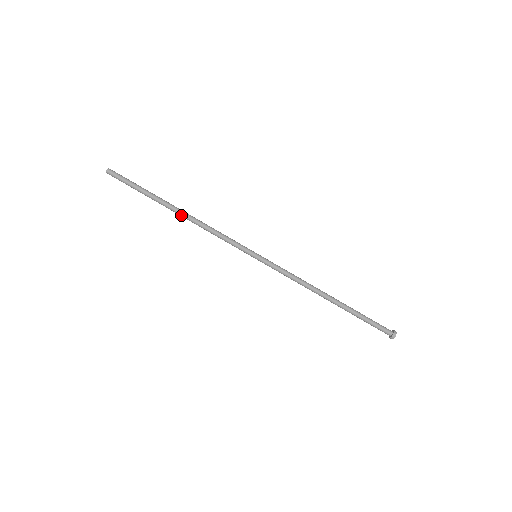
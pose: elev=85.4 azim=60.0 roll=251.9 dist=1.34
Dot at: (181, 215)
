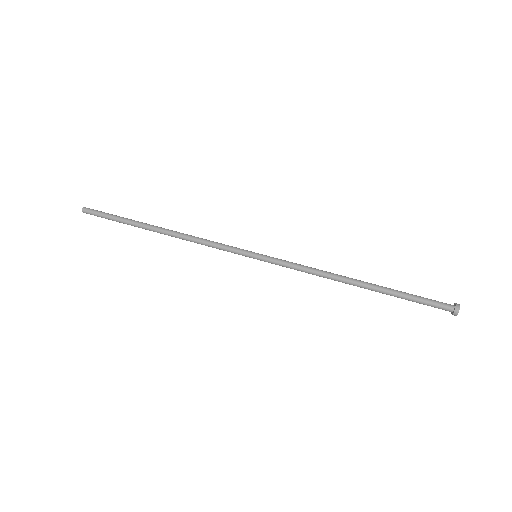
Dot at: (165, 230)
